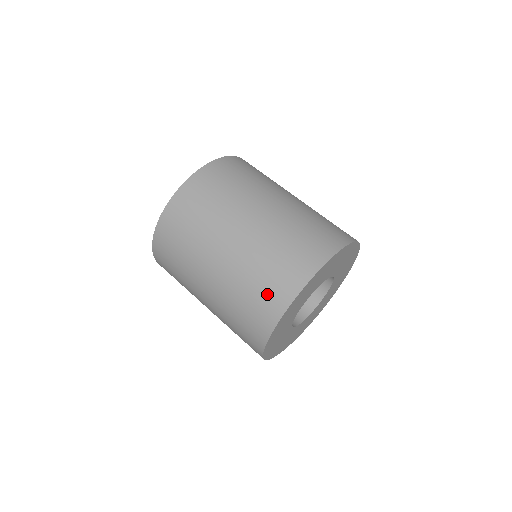
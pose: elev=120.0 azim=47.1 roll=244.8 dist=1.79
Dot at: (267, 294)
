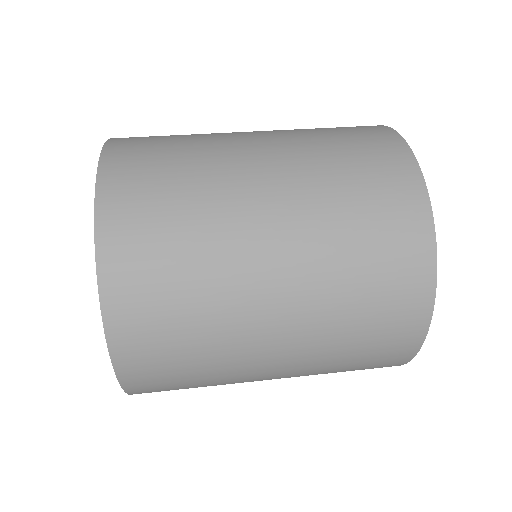
Dot at: (357, 133)
